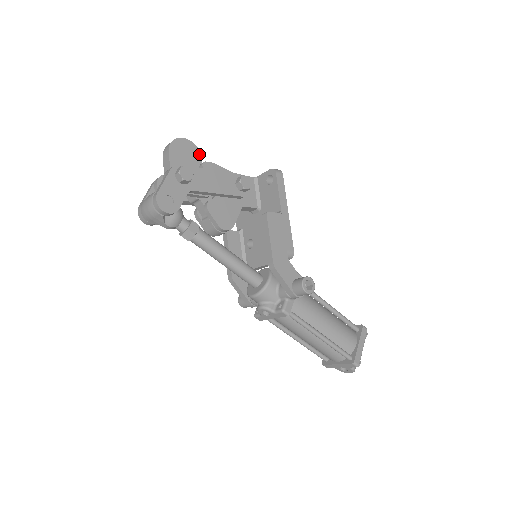
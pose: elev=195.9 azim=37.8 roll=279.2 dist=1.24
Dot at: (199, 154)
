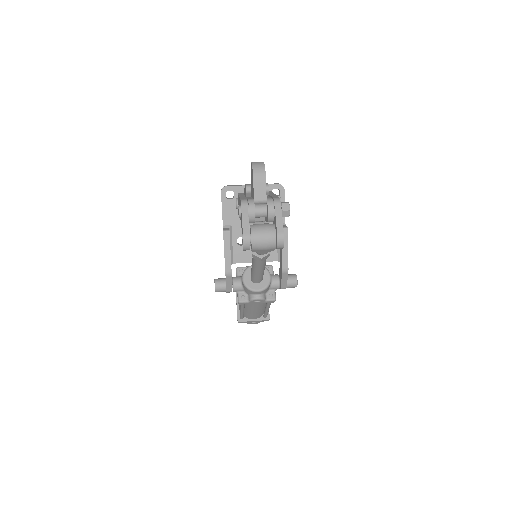
Dot at: occluded
